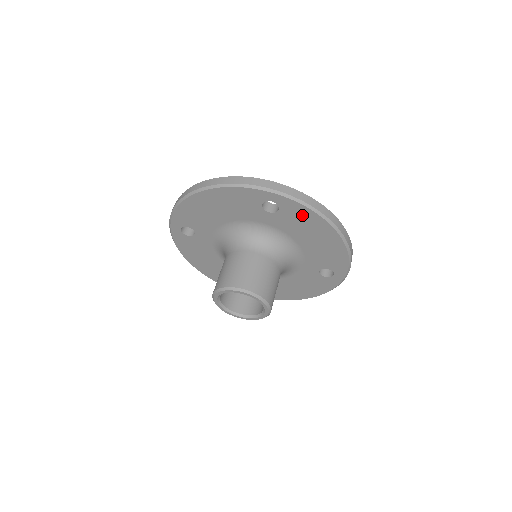
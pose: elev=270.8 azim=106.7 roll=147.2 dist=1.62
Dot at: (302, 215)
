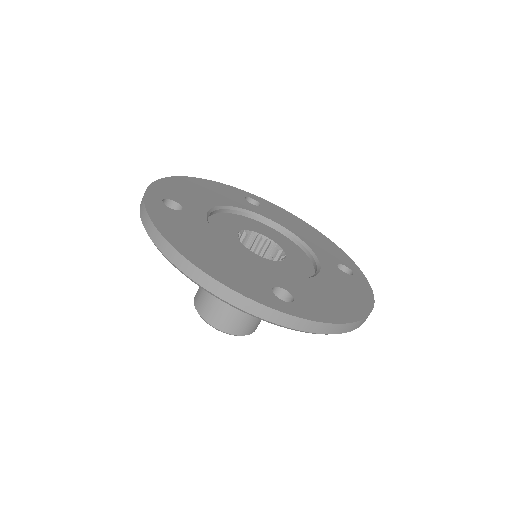
Dot at: occluded
